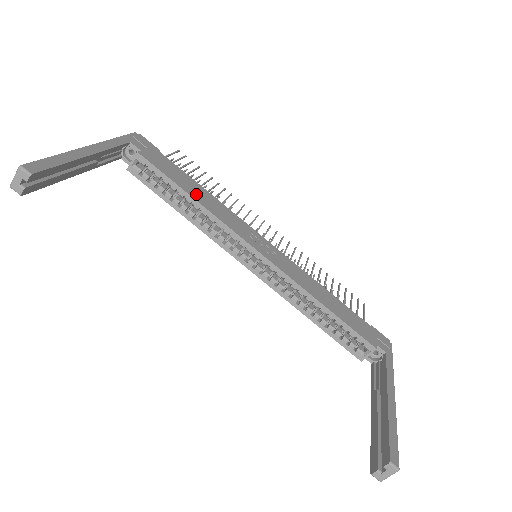
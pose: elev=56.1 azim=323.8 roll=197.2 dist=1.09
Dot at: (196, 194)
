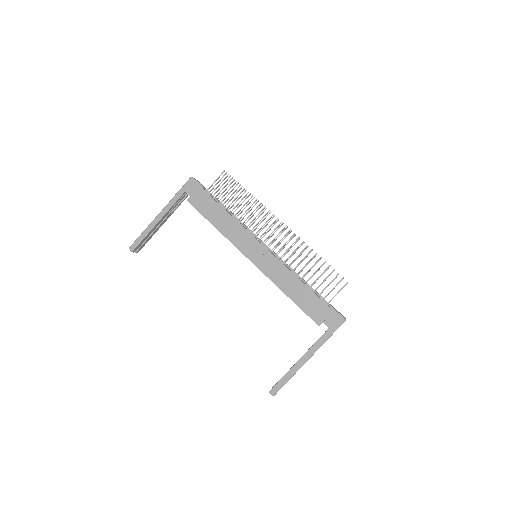
Dot at: (218, 222)
